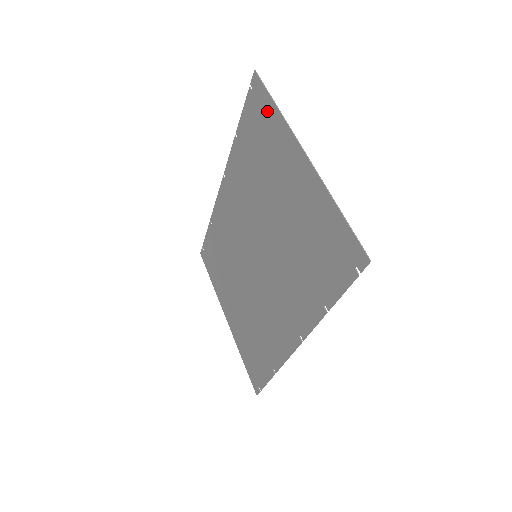
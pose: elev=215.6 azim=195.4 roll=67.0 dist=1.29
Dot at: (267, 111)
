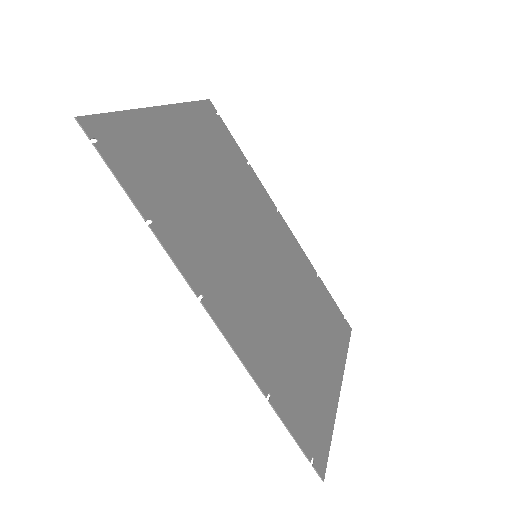
Dot at: (201, 114)
